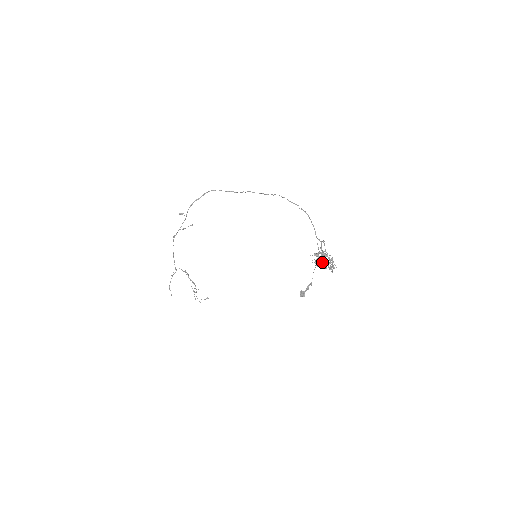
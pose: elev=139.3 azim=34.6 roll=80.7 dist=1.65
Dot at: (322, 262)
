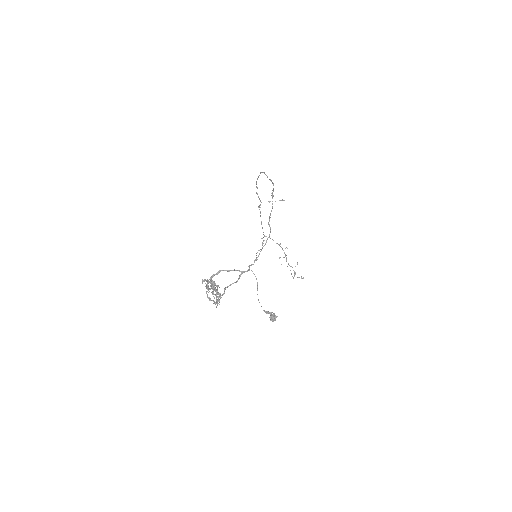
Dot at: (207, 291)
